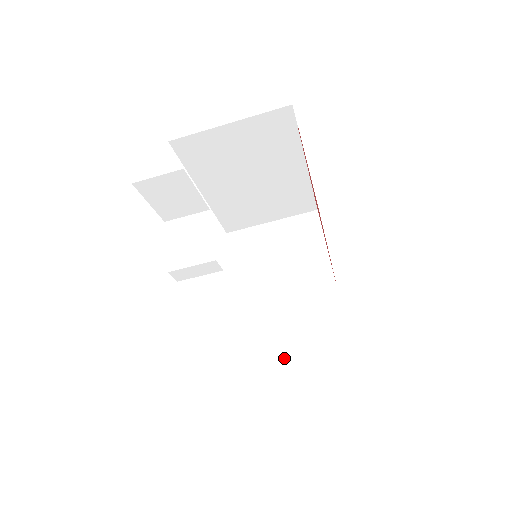
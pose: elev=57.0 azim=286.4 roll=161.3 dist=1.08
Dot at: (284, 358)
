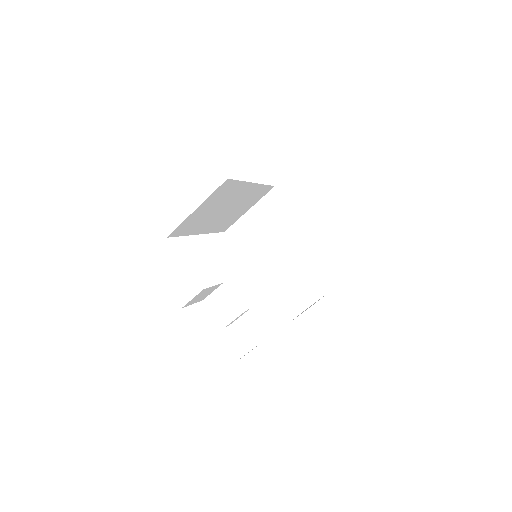
Dot at: (305, 285)
